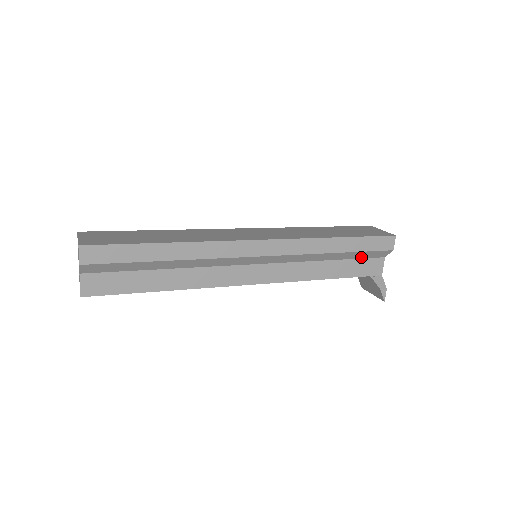
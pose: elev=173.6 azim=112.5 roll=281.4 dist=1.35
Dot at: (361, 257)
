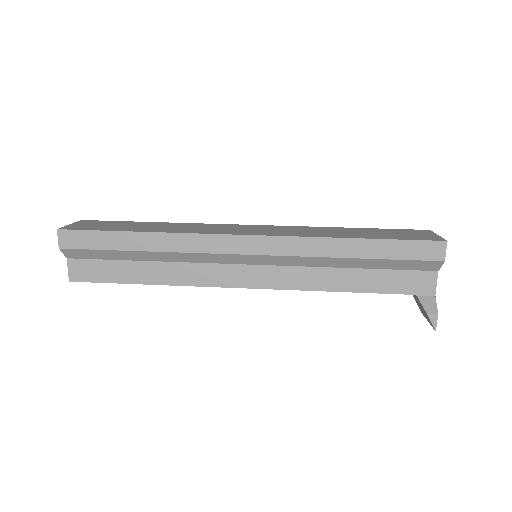
Dot at: (398, 268)
